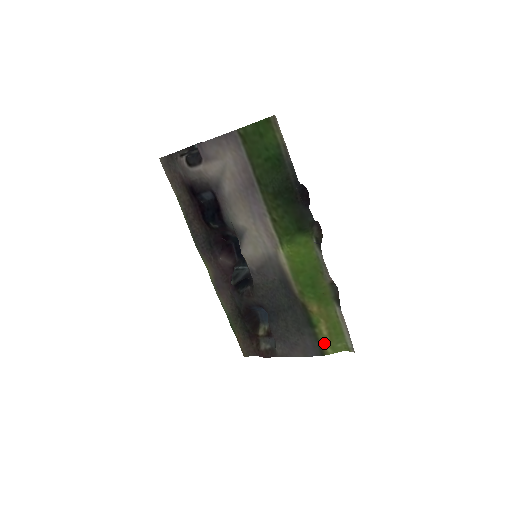
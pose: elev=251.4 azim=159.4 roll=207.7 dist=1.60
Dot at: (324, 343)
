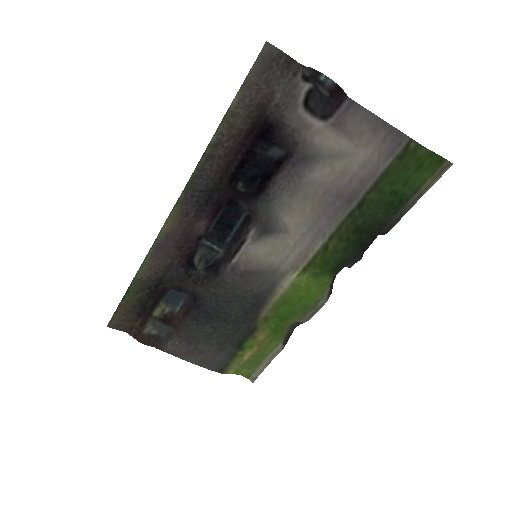
Dot at: (234, 365)
